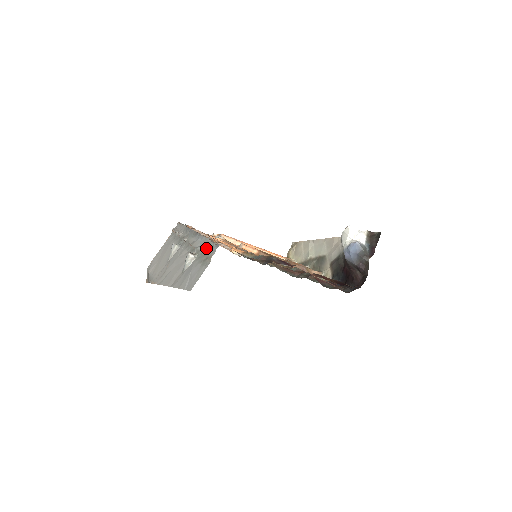
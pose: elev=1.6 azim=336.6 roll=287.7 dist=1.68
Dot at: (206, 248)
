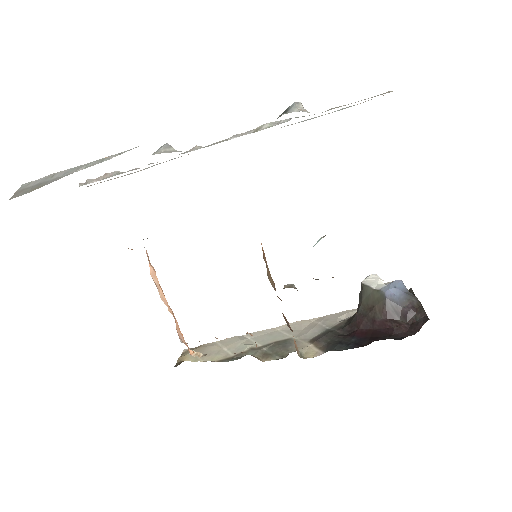
Dot at: occluded
